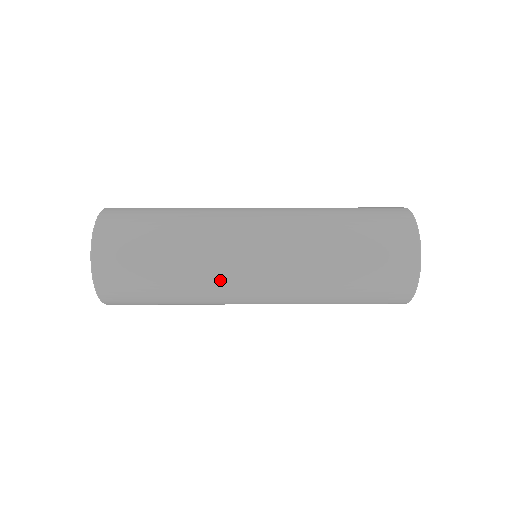
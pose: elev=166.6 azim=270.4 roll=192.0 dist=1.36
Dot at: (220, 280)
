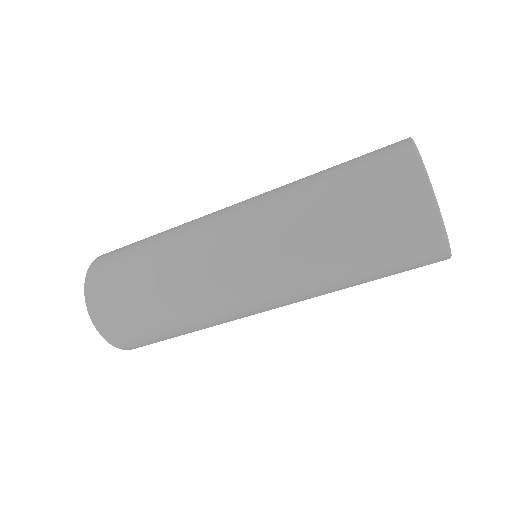
Dot at: (208, 294)
